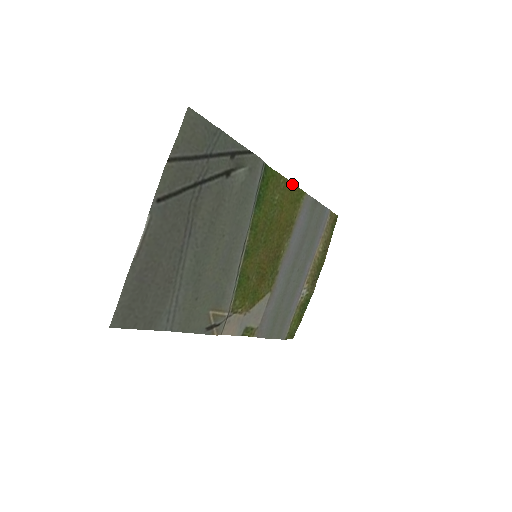
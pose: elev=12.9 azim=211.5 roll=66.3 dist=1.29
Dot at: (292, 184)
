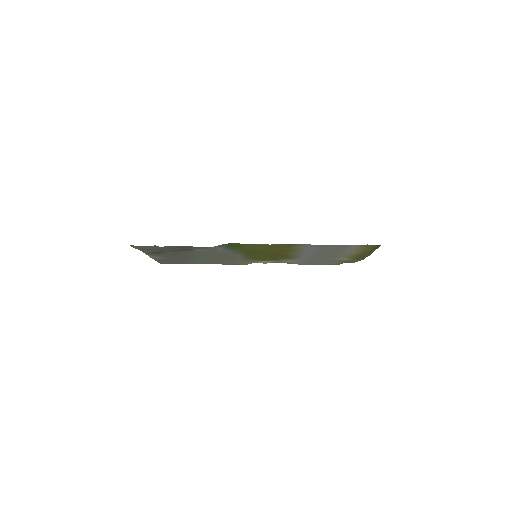
Dot at: (272, 244)
